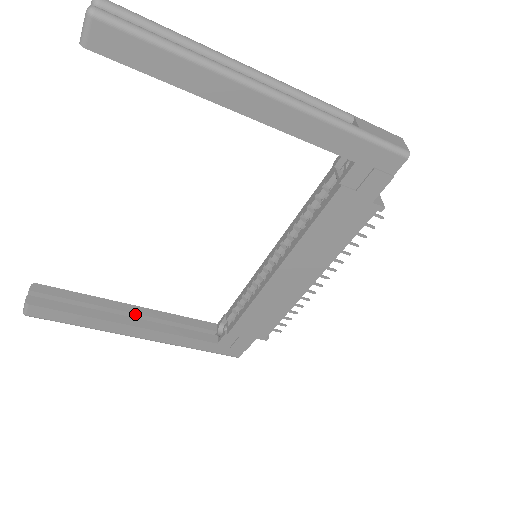
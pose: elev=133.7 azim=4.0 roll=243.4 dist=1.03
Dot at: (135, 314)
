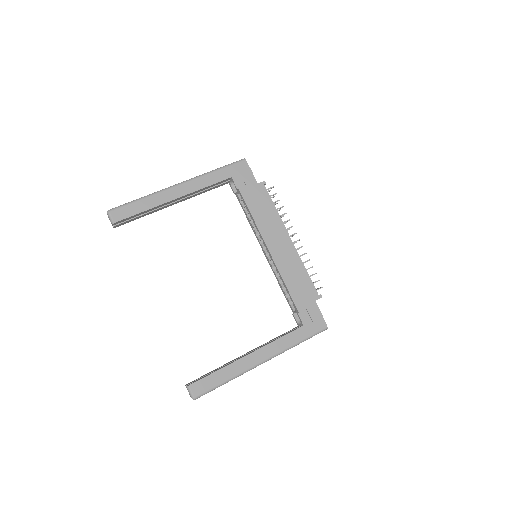
Dot at: occluded
